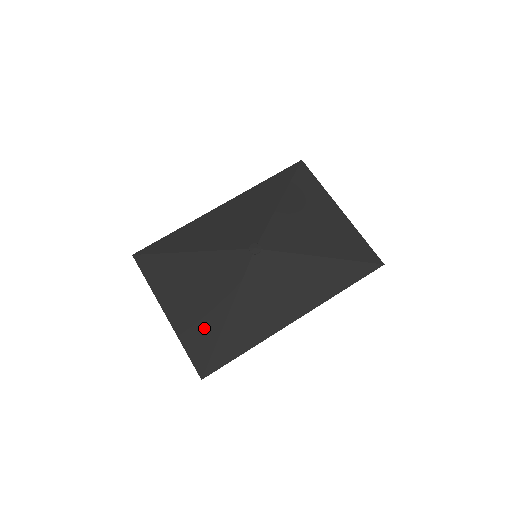
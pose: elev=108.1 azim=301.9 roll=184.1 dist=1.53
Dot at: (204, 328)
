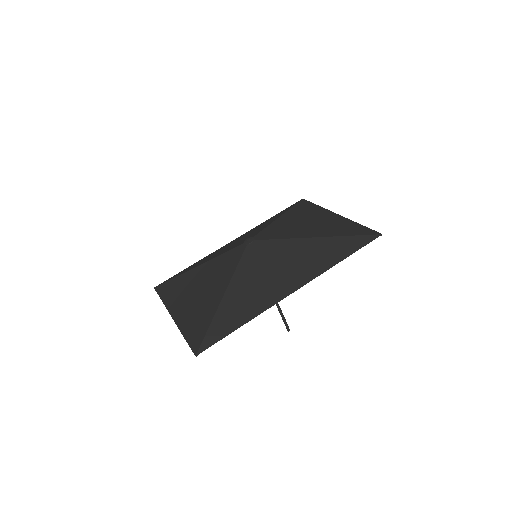
Dot at: (202, 314)
